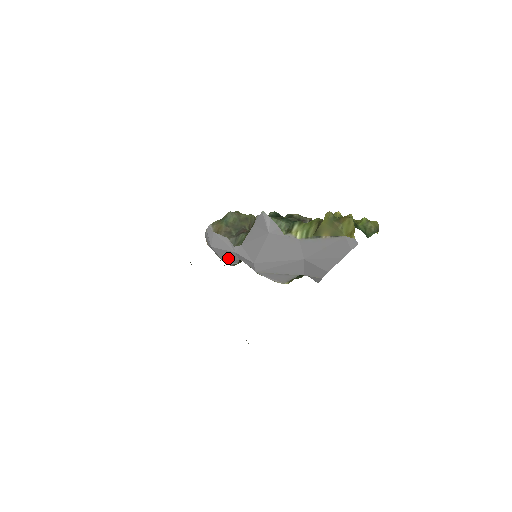
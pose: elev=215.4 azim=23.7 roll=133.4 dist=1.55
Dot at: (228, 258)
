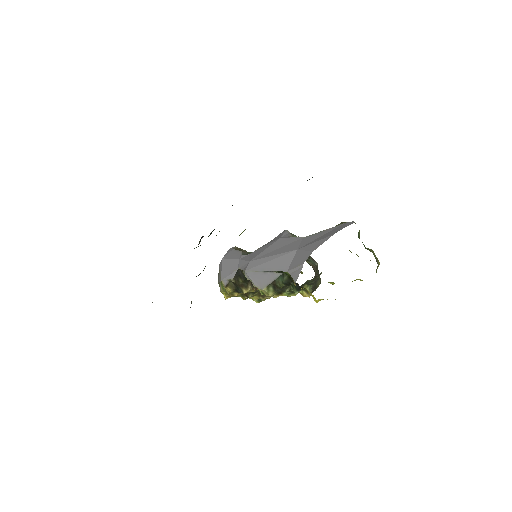
Dot at: (228, 271)
